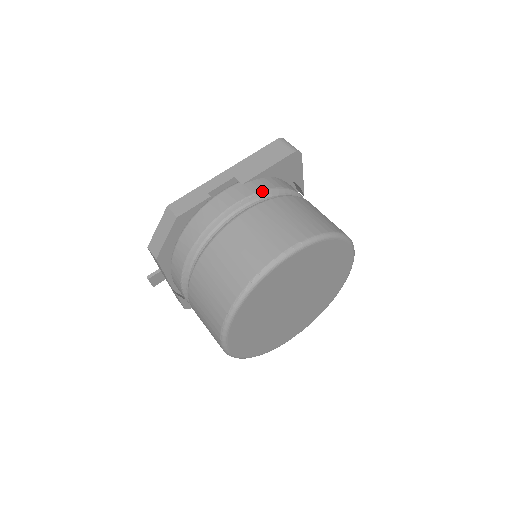
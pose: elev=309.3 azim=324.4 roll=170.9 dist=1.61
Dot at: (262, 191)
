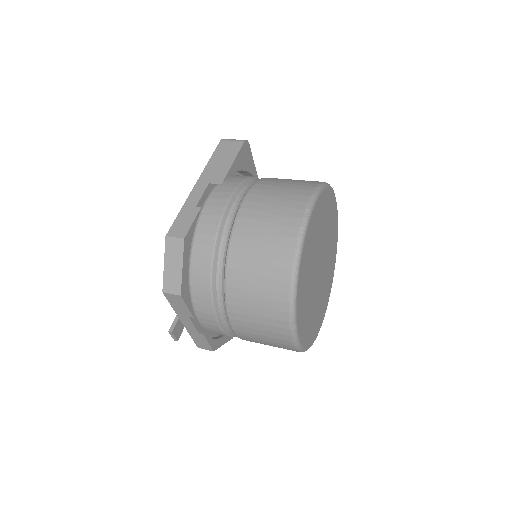
Dot at: (241, 183)
